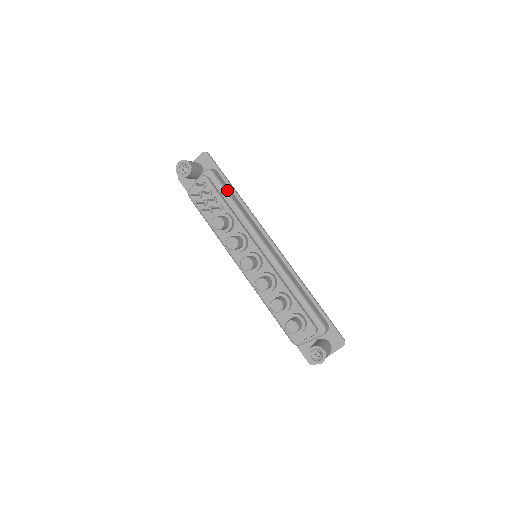
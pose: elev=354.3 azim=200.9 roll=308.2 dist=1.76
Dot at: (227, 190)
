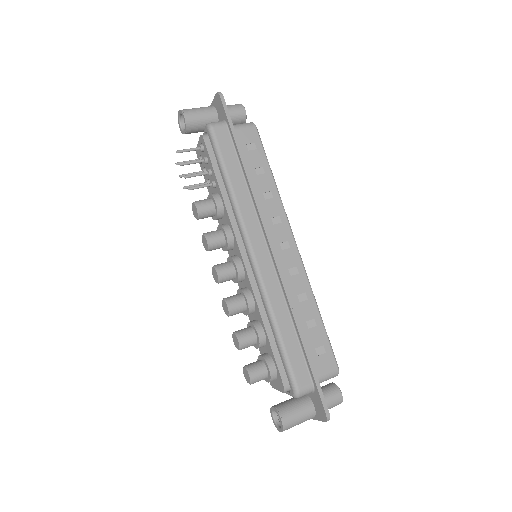
Dot at: (225, 159)
